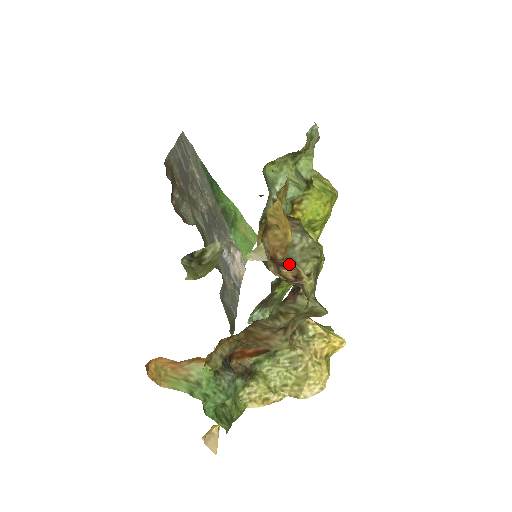
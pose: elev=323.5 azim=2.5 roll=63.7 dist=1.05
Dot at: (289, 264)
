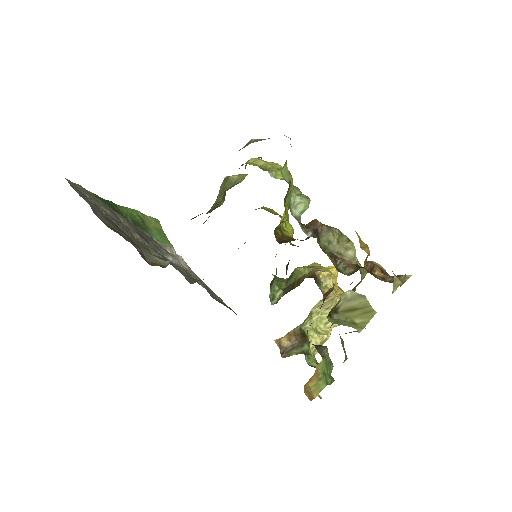
Dot at: (372, 266)
